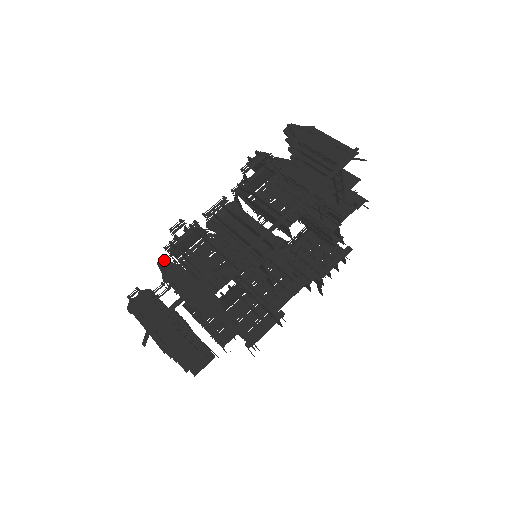
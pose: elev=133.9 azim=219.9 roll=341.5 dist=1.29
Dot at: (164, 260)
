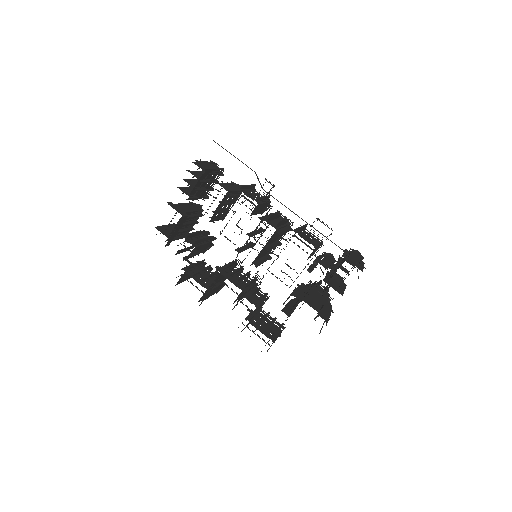
Dot at: occluded
